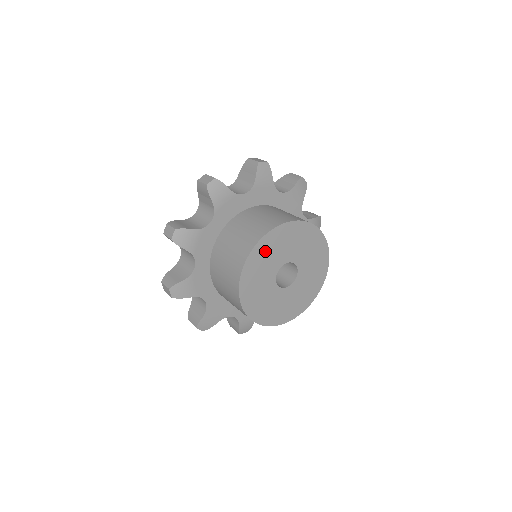
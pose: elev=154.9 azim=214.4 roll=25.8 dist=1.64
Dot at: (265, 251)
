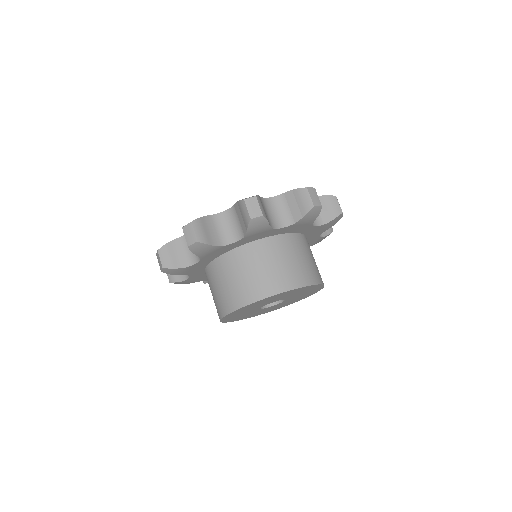
Dot at: (267, 300)
